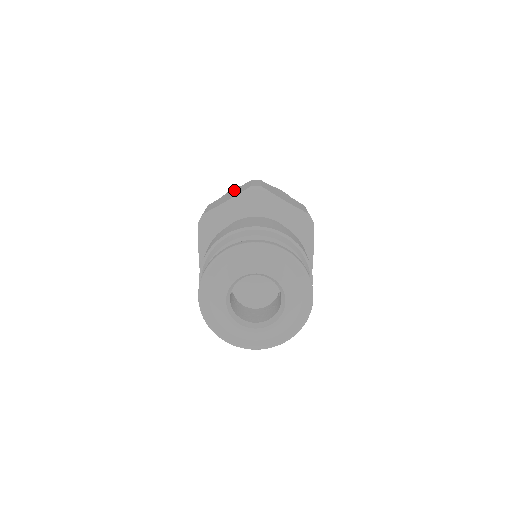
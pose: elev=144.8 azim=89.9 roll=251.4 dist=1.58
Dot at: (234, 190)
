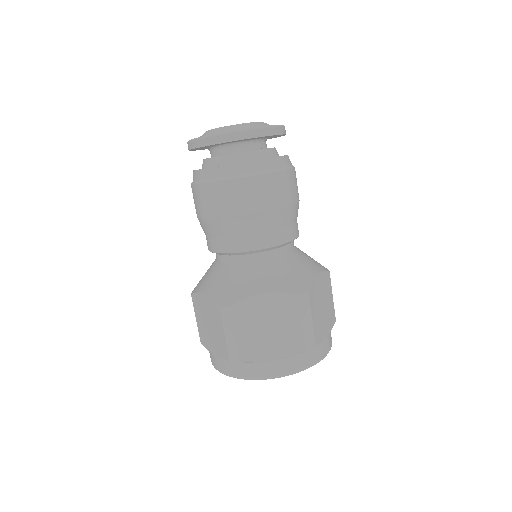
Dot at: occluded
